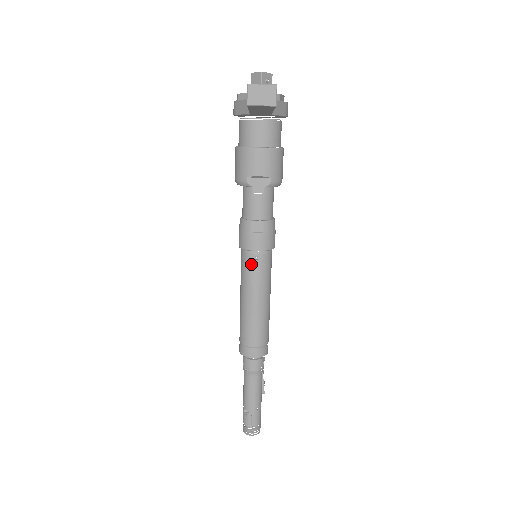
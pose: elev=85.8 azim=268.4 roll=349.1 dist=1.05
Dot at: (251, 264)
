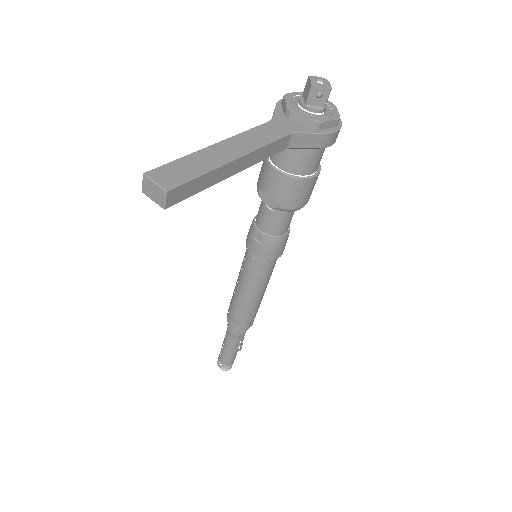
Dot at: (247, 261)
